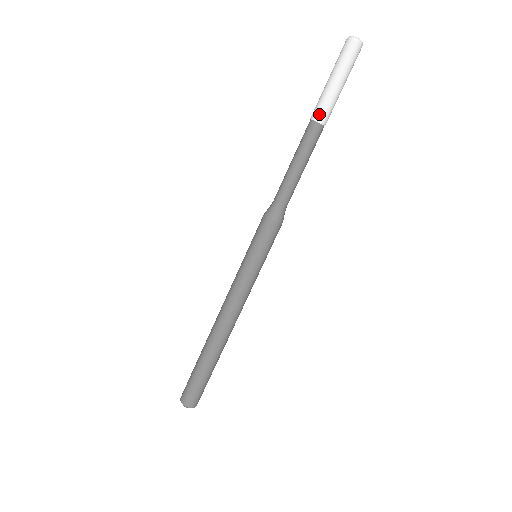
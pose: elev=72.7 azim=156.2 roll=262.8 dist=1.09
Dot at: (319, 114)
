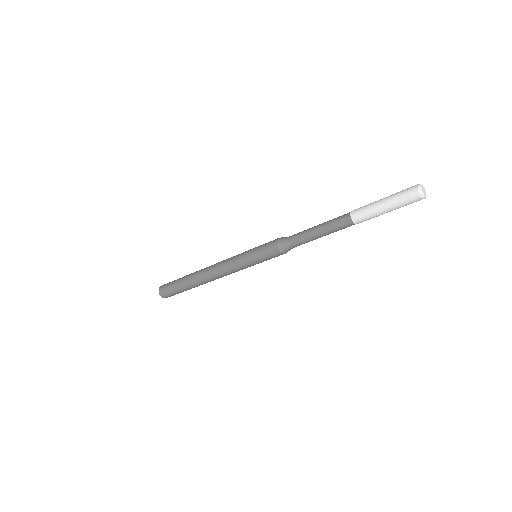
Dot at: (356, 214)
